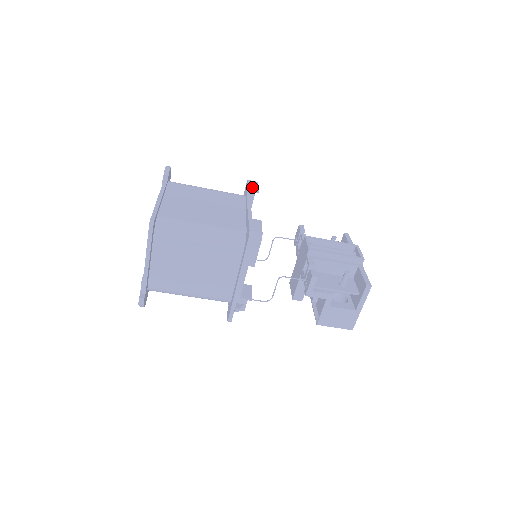
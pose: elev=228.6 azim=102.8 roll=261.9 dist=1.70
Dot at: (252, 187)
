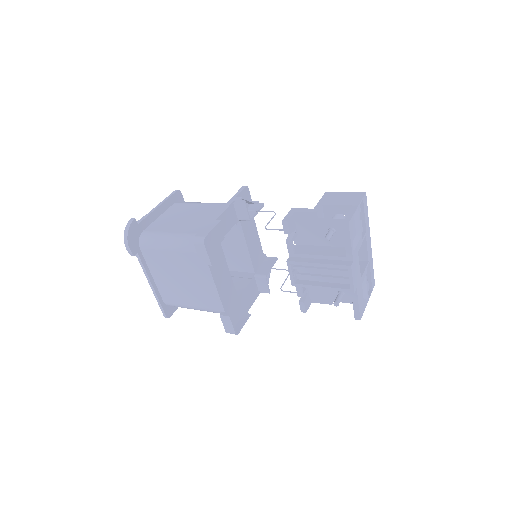
Dot at: (203, 259)
